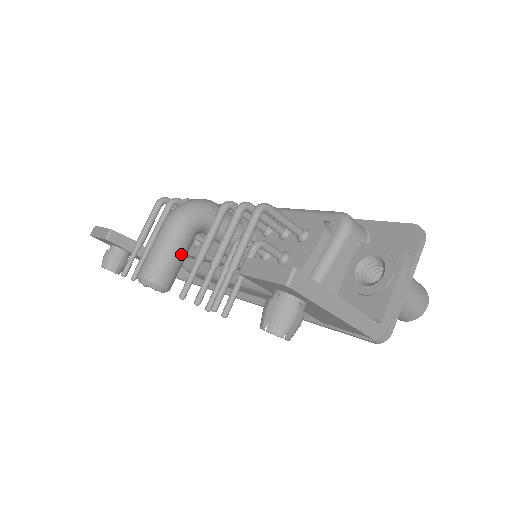
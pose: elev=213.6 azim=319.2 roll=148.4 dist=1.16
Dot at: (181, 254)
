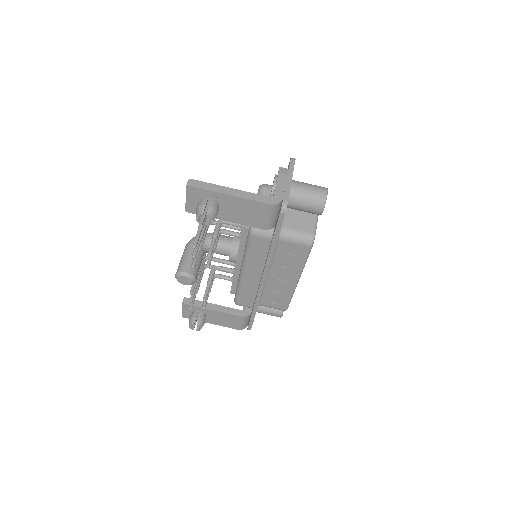
Dot at: occluded
